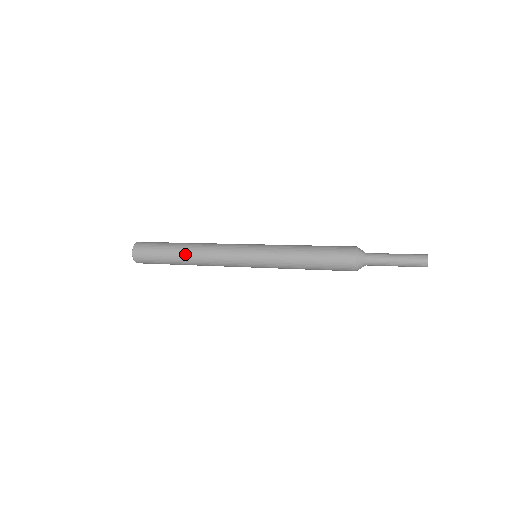
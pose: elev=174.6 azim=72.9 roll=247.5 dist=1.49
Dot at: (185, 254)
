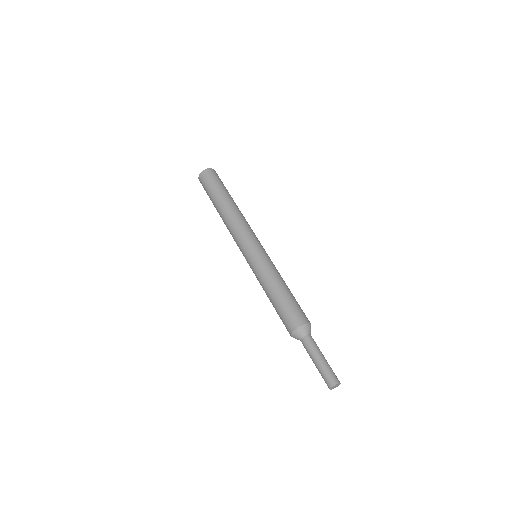
Dot at: (219, 213)
